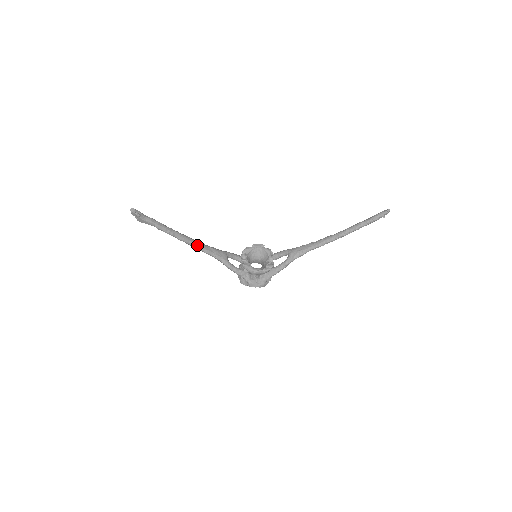
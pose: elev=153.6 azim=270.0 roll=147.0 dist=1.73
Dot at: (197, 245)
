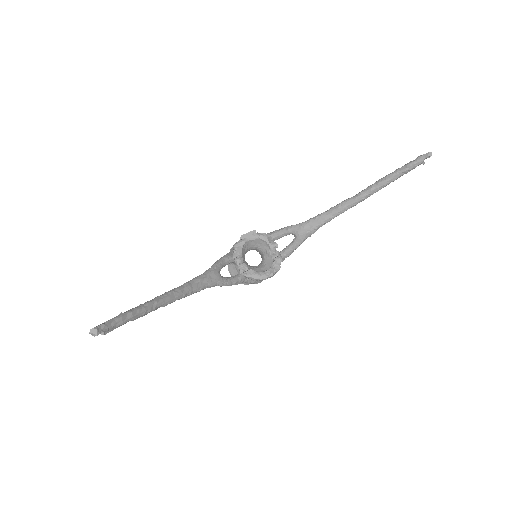
Dot at: (185, 293)
